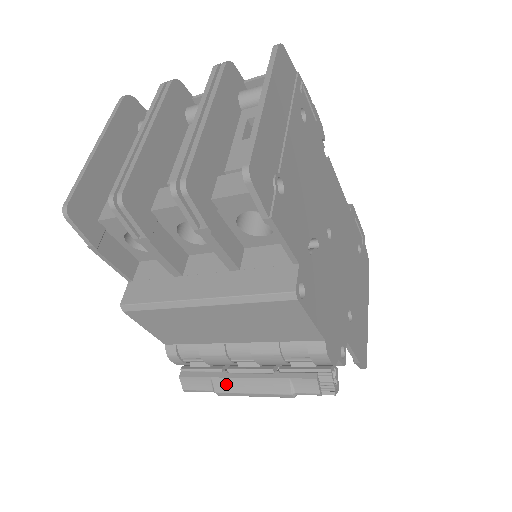
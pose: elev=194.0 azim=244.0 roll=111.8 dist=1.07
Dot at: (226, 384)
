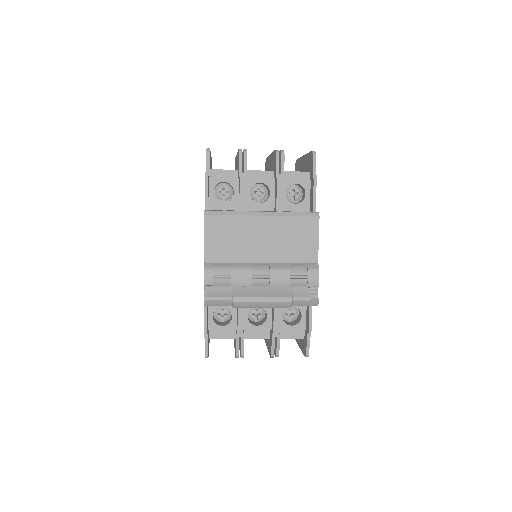
Dot at: (244, 292)
